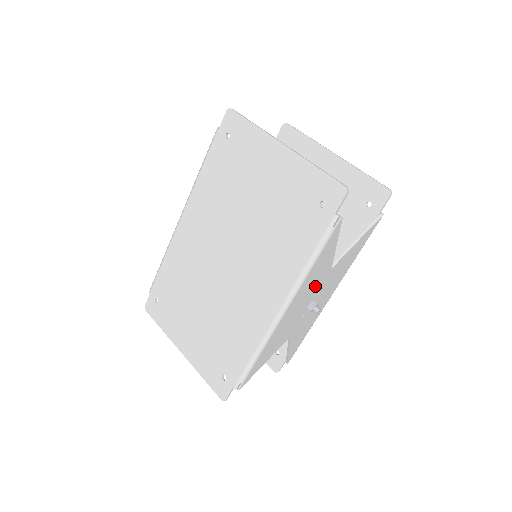
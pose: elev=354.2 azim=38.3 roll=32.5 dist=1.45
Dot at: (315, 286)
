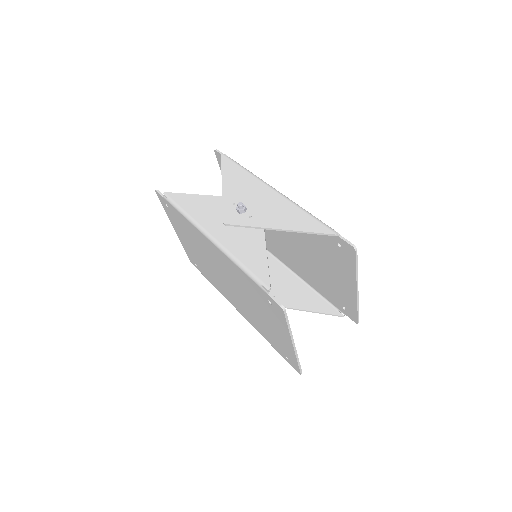
Dot at: occluded
